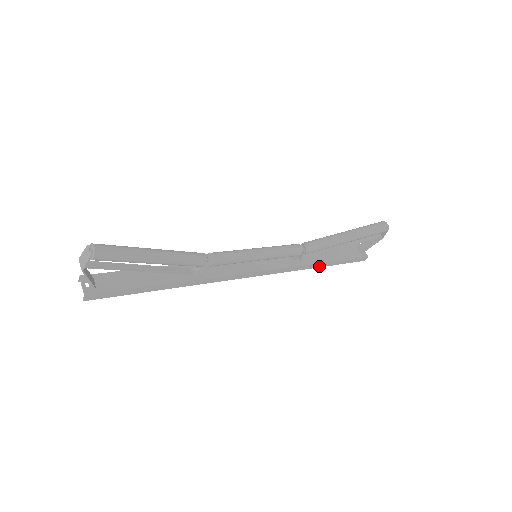
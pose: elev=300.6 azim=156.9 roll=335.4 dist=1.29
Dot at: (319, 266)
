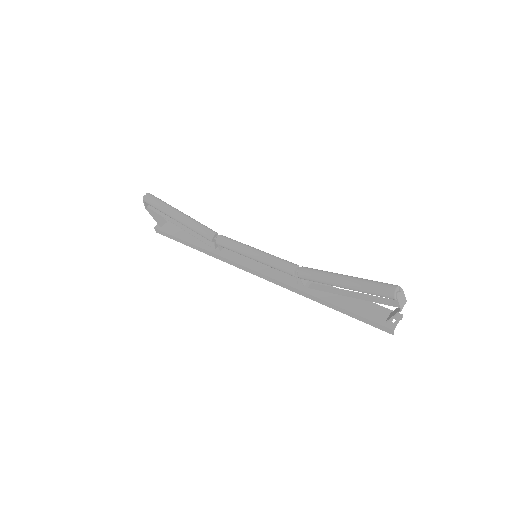
Dot at: (325, 304)
